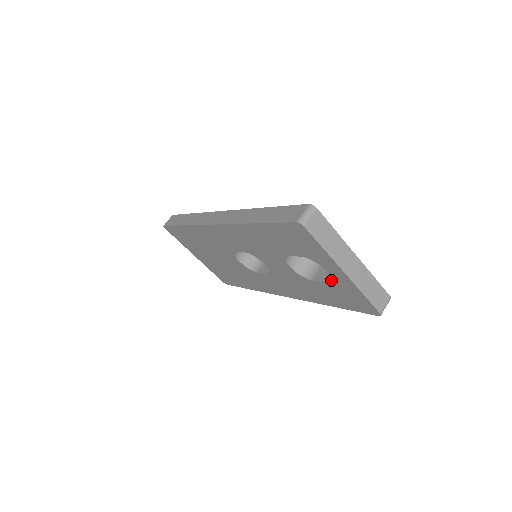
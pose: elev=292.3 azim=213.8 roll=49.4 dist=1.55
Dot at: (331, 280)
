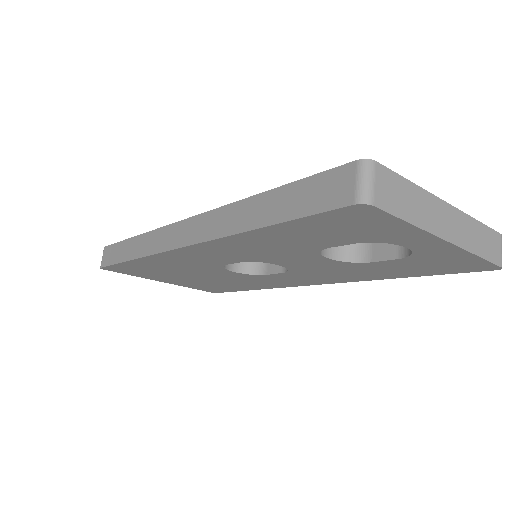
Dot at: (411, 255)
